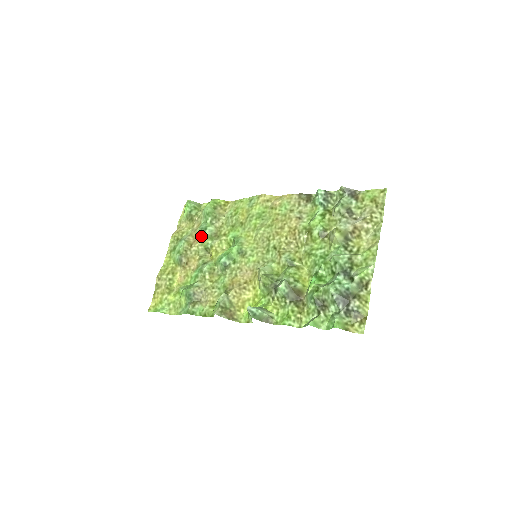
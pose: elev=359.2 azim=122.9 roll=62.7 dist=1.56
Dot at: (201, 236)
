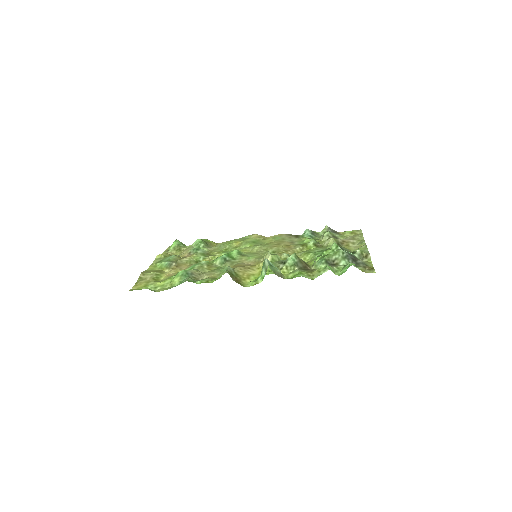
Dot at: (193, 253)
